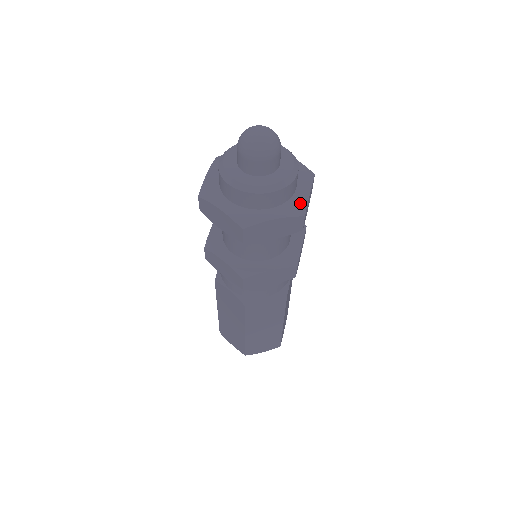
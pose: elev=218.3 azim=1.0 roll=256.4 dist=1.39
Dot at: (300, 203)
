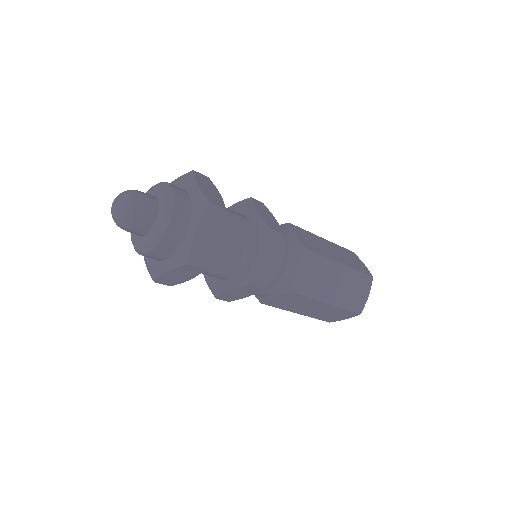
Dot at: (198, 200)
